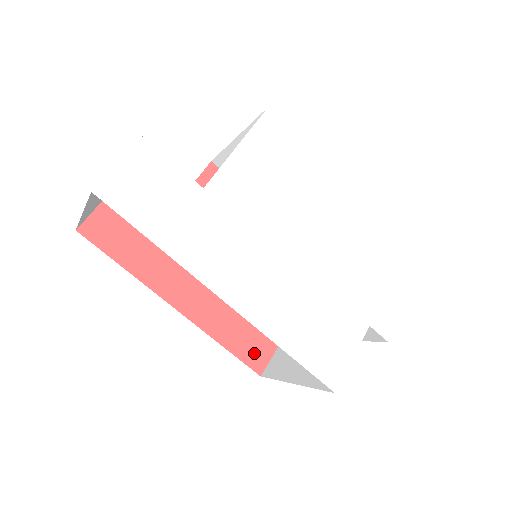
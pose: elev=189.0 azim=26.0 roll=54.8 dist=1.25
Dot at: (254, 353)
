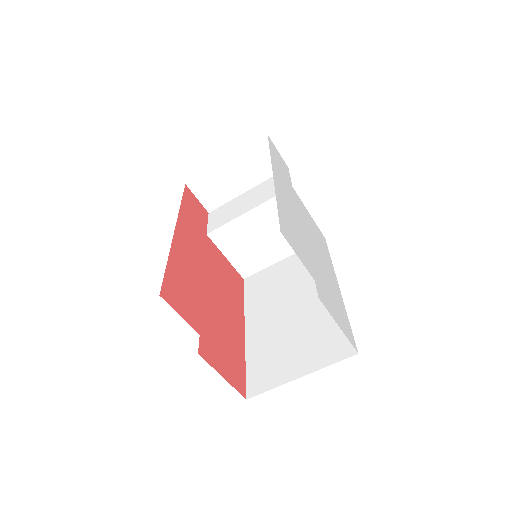
Dot at: (172, 292)
